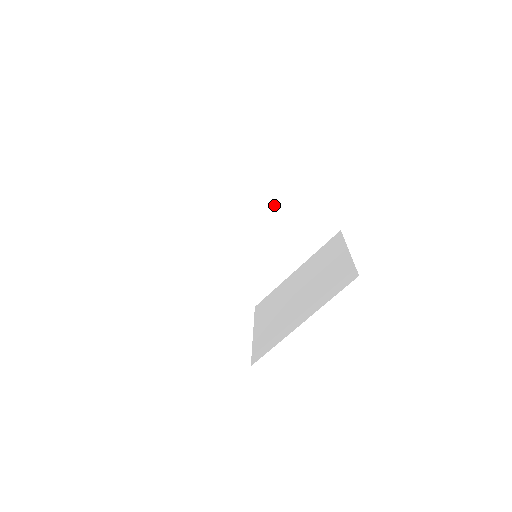
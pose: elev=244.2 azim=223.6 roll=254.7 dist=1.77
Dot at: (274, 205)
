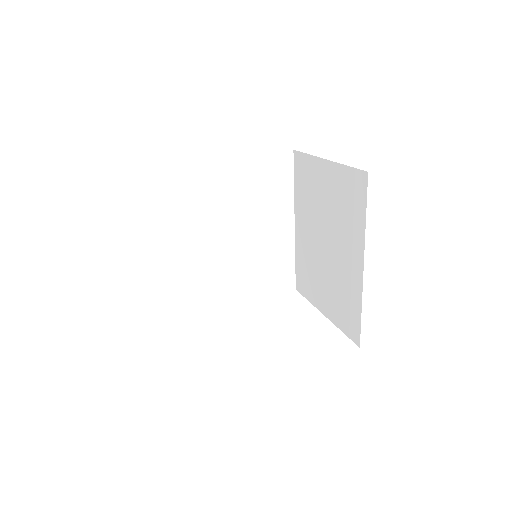
Dot at: (217, 195)
